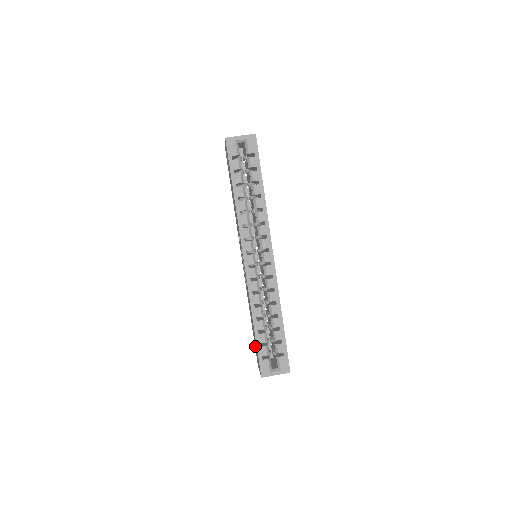
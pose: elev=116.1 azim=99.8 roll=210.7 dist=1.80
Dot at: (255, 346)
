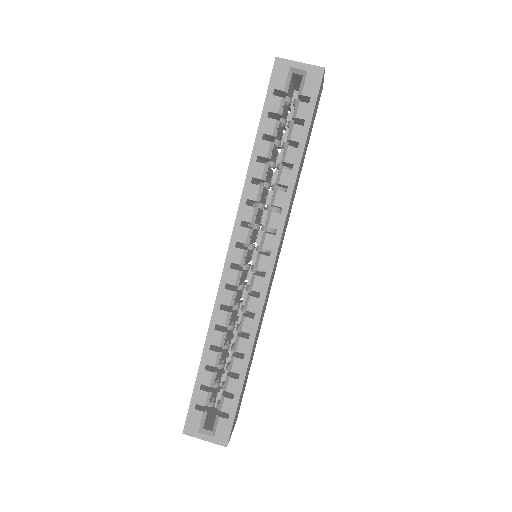
Dot at: occluded
